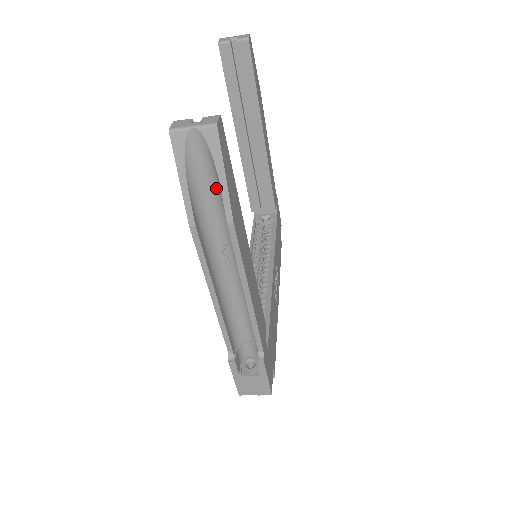
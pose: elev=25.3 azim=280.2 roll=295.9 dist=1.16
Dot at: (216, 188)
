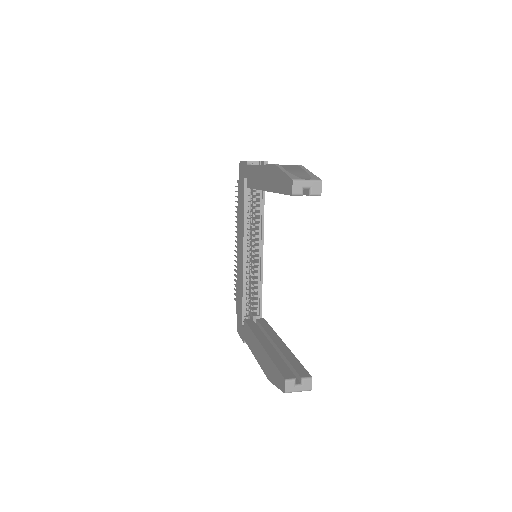
Dot at: occluded
